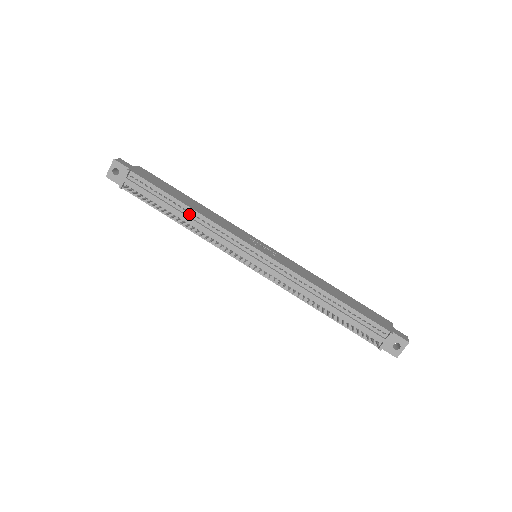
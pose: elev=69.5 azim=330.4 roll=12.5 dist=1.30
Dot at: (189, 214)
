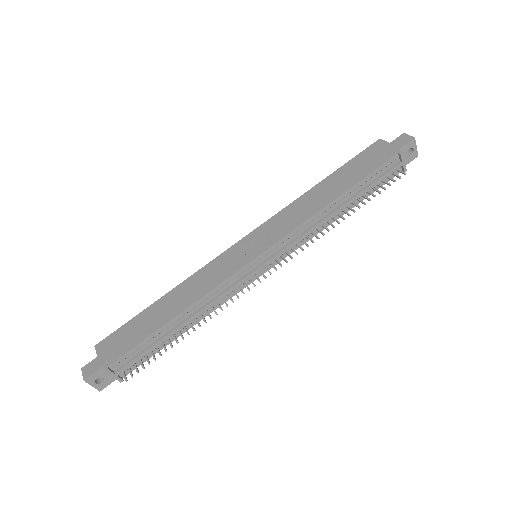
Dot at: (185, 317)
